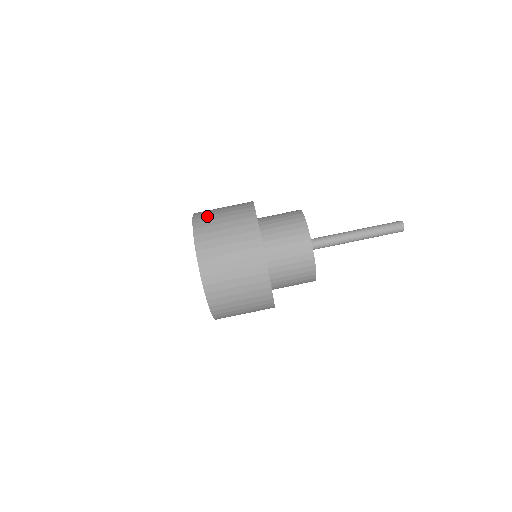
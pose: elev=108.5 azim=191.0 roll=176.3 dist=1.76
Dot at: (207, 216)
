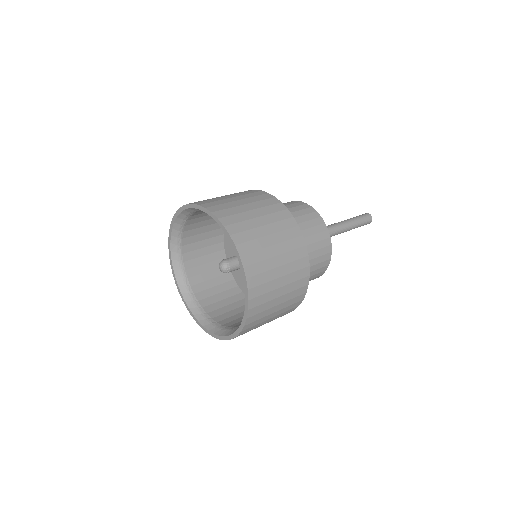
Dot at: (252, 240)
